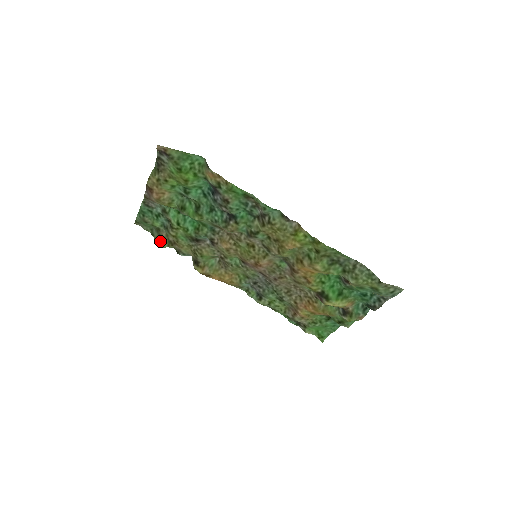
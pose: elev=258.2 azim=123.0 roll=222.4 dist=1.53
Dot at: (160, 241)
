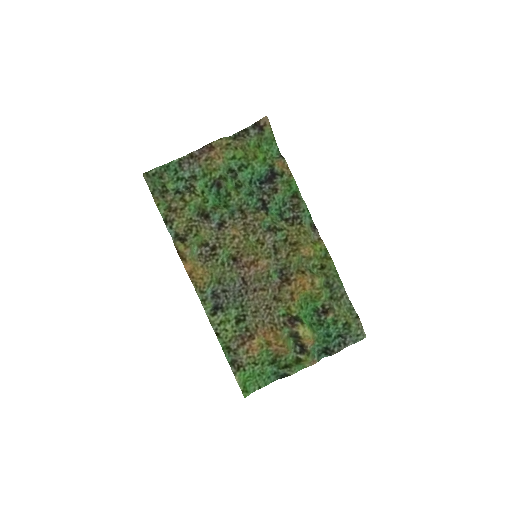
Dot at: (159, 201)
